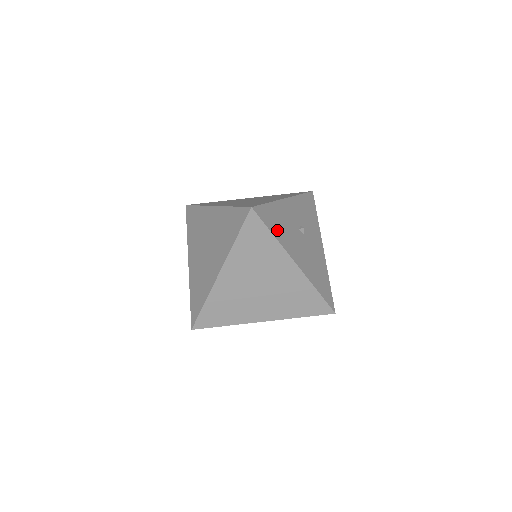
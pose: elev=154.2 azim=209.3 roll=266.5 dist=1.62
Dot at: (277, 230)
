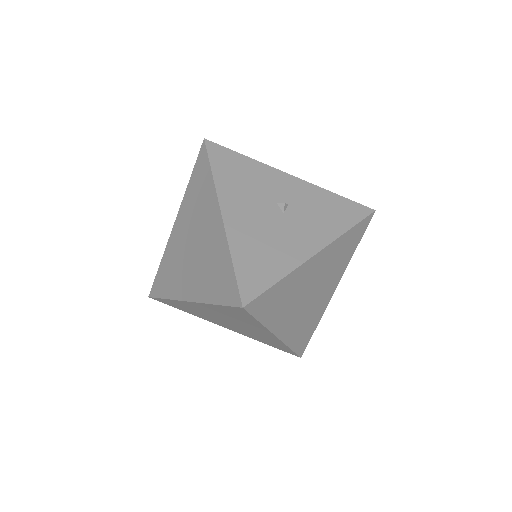
Dot at: (226, 174)
